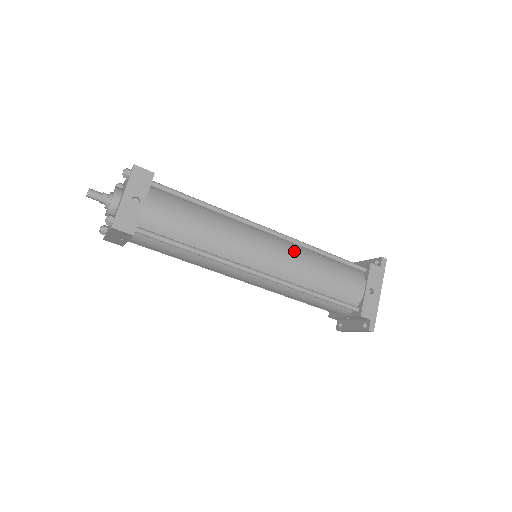
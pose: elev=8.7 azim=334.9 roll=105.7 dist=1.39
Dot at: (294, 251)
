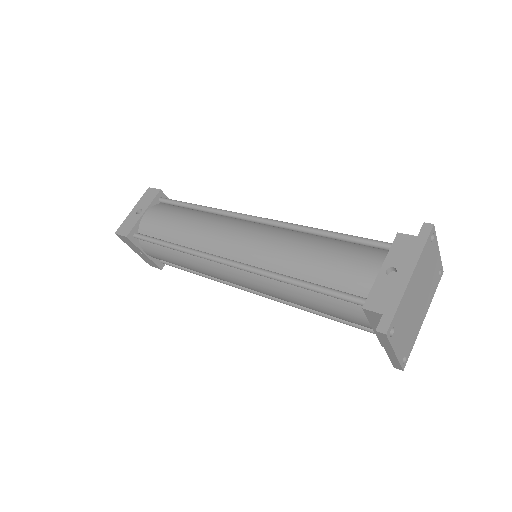
Dot at: (277, 233)
